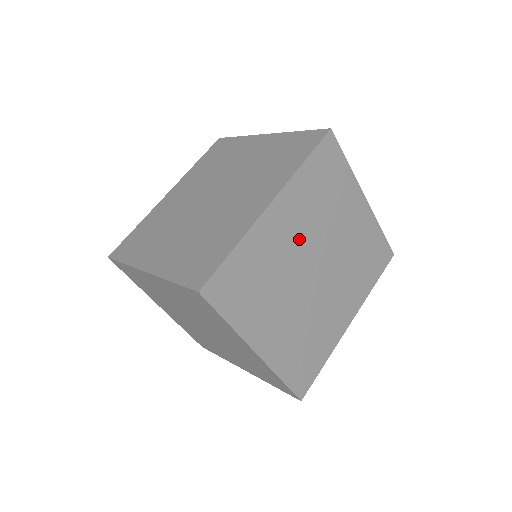
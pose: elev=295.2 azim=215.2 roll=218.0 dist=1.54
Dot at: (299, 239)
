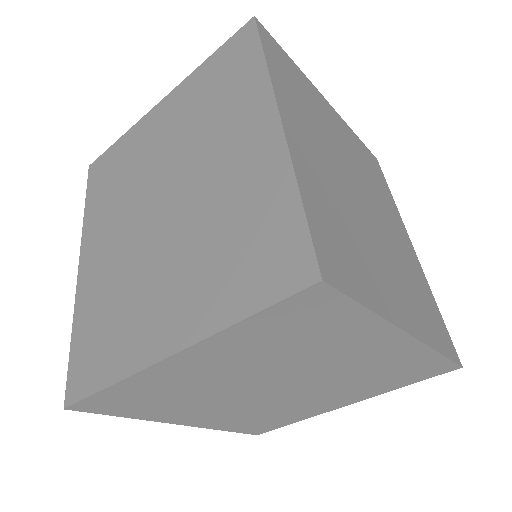
Dot at: (328, 161)
